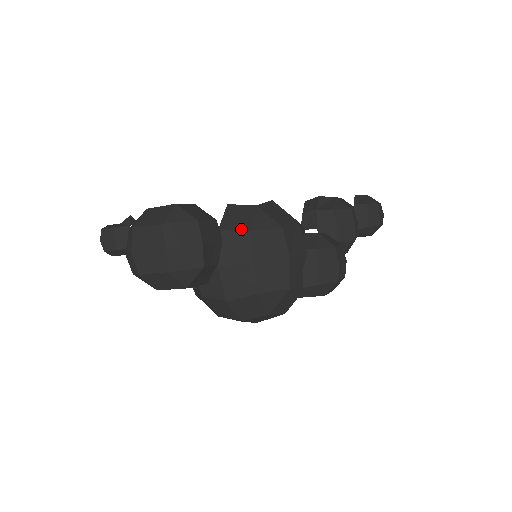
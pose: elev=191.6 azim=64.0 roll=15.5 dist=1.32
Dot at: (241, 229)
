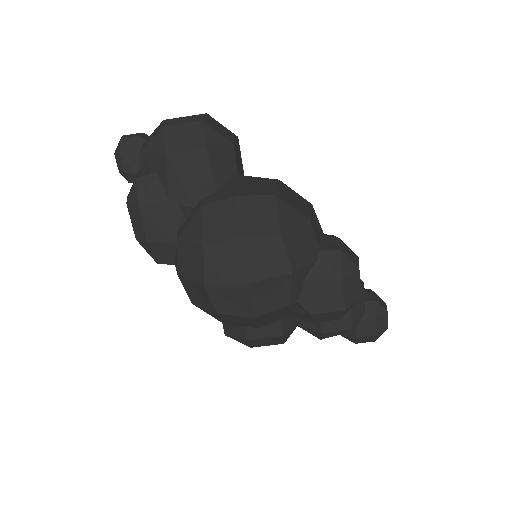
Dot at: occluded
